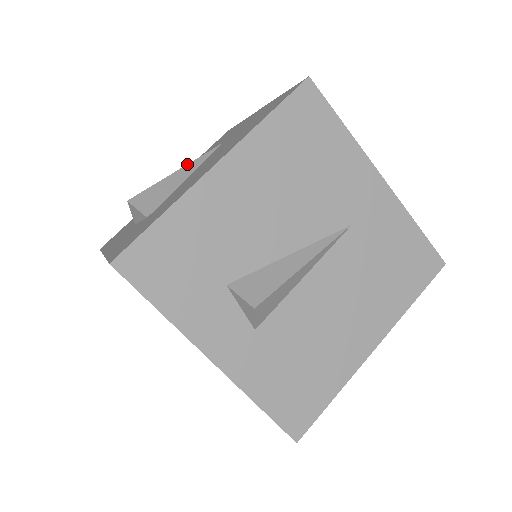
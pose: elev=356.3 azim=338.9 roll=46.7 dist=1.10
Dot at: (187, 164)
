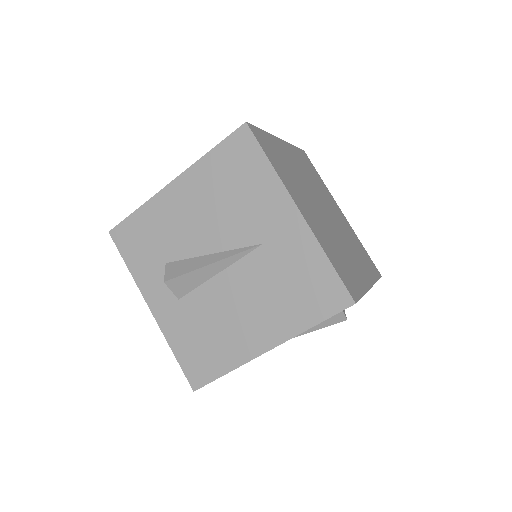
Dot at: occluded
